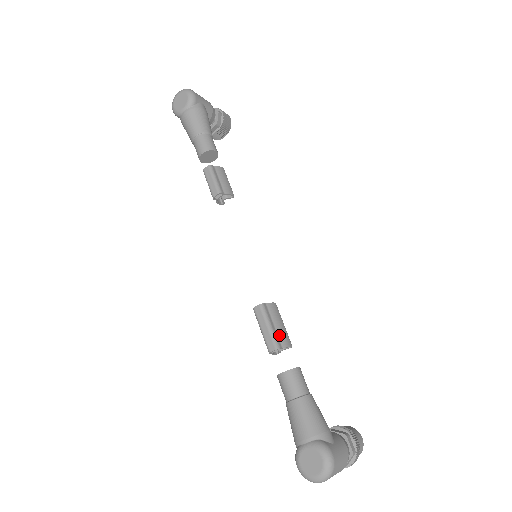
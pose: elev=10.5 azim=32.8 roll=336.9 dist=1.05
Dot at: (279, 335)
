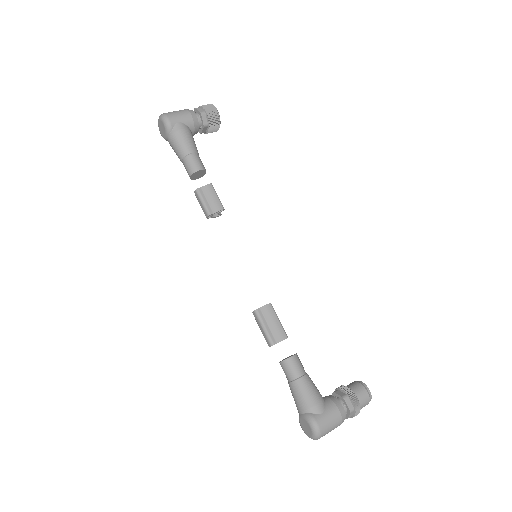
Dot at: (273, 333)
